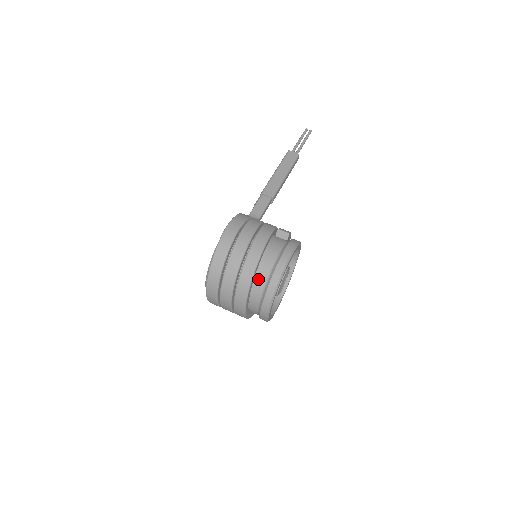
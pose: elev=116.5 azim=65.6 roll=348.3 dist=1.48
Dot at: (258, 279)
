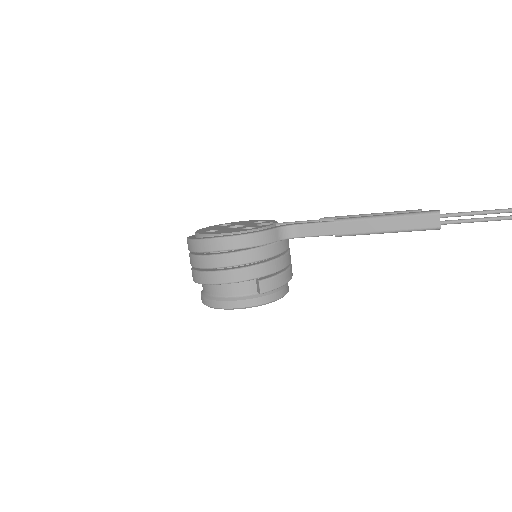
Dot at: (205, 285)
